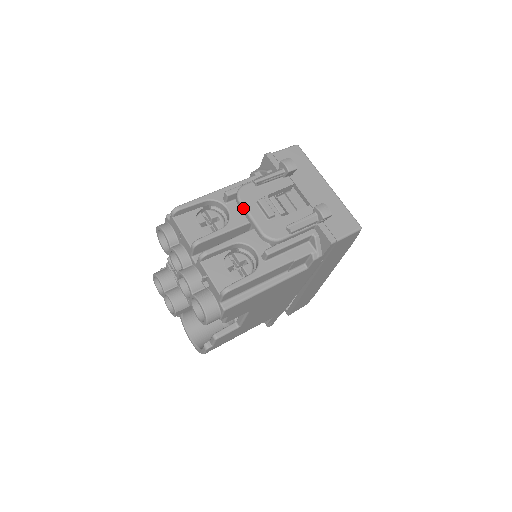
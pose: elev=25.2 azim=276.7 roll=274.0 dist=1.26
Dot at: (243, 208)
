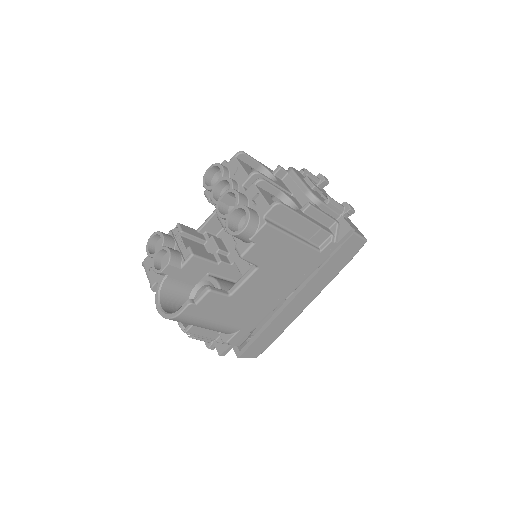
Dot at: (295, 174)
